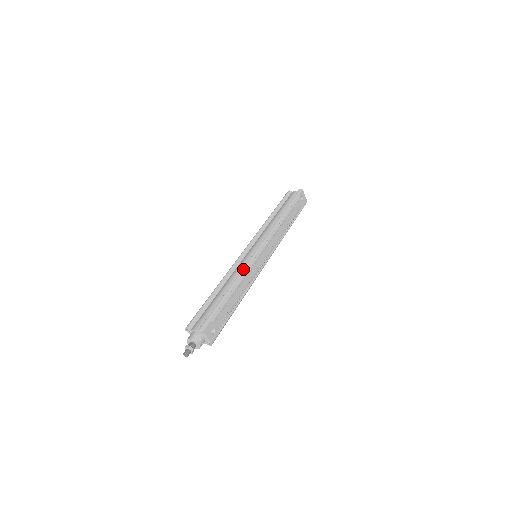
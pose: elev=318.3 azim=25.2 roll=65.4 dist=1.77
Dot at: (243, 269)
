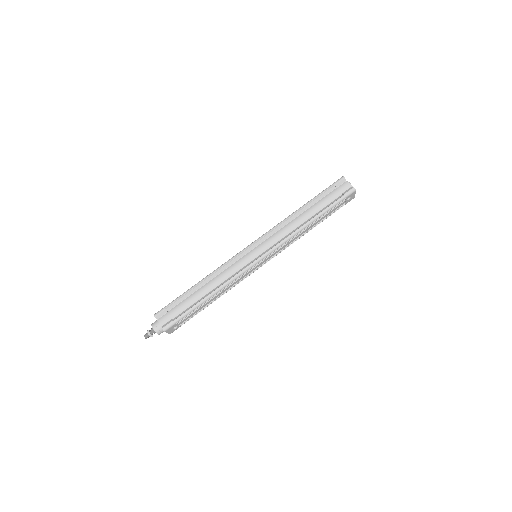
Dot at: (230, 280)
